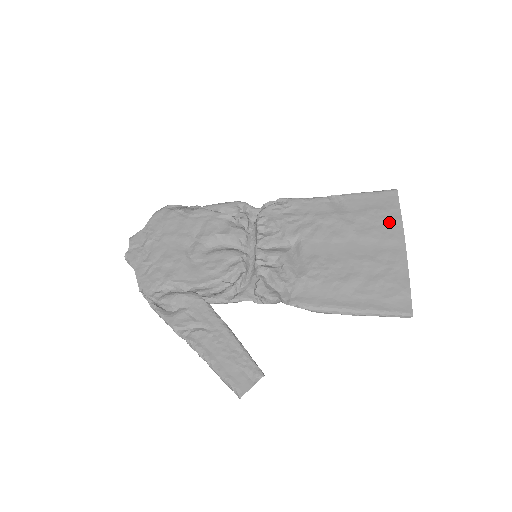
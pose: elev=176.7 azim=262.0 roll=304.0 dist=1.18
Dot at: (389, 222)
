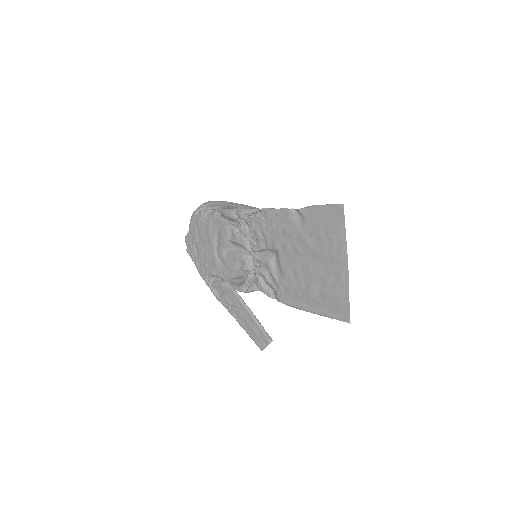
Dot at: (336, 242)
